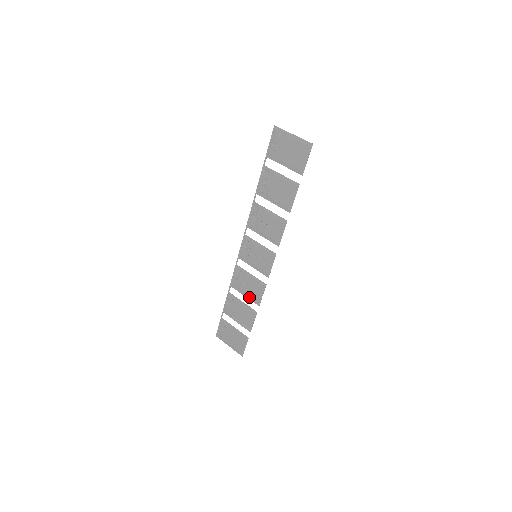
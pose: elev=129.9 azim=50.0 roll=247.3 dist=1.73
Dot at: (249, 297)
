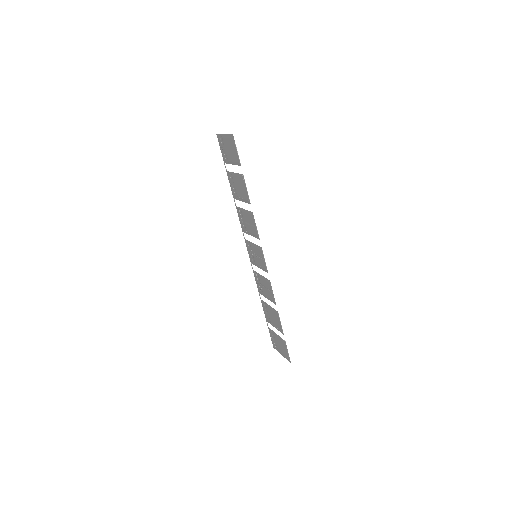
Dot at: (269, 299)
